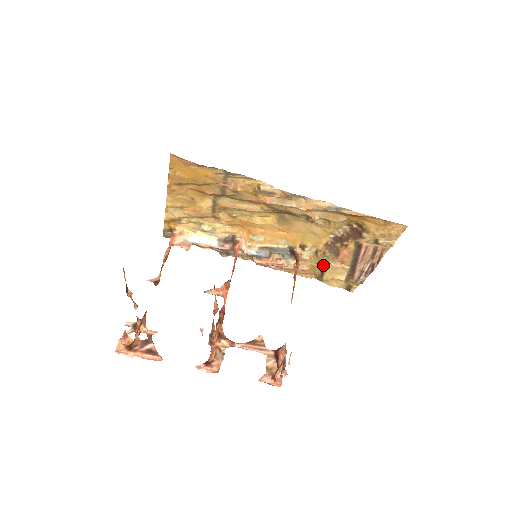
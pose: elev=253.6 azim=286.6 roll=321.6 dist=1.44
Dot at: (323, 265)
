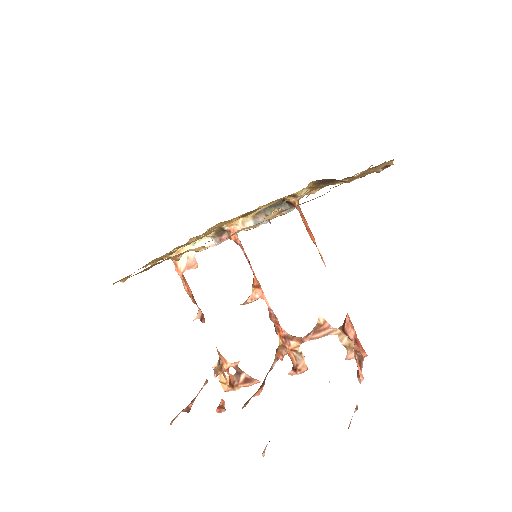
Dot at: occluded
